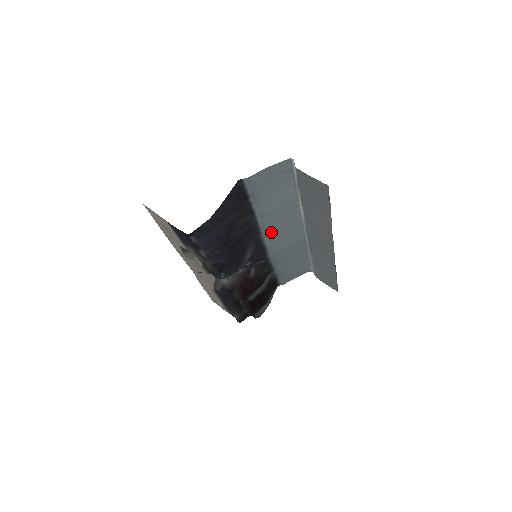
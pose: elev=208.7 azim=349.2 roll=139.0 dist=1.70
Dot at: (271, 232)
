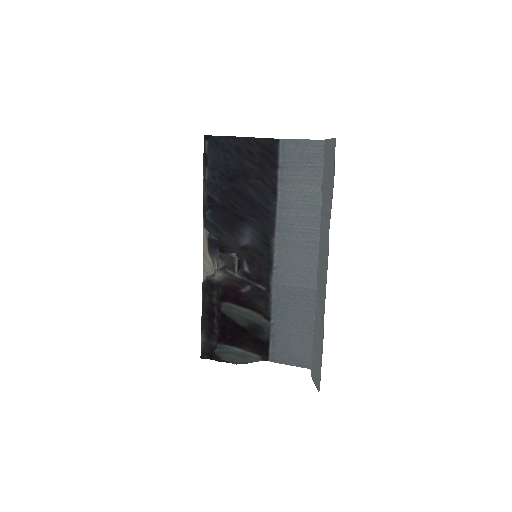
Dot at: (284, 241)
